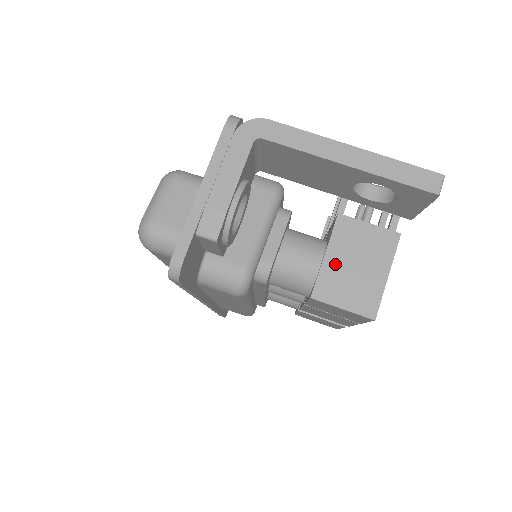
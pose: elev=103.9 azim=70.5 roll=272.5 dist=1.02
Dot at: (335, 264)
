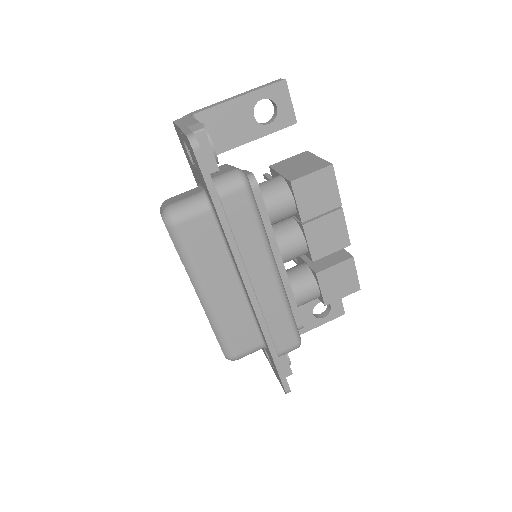
Dot at: (288, 171)
